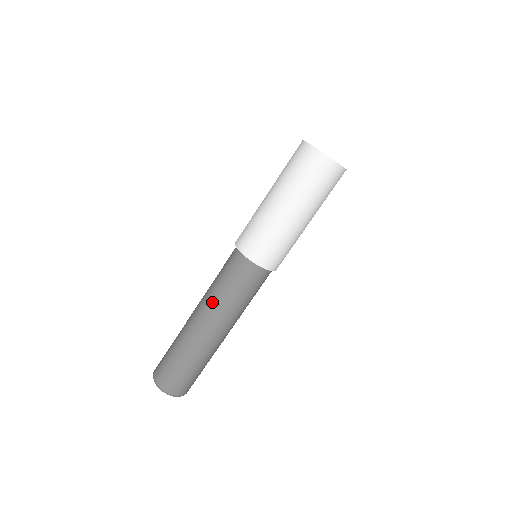
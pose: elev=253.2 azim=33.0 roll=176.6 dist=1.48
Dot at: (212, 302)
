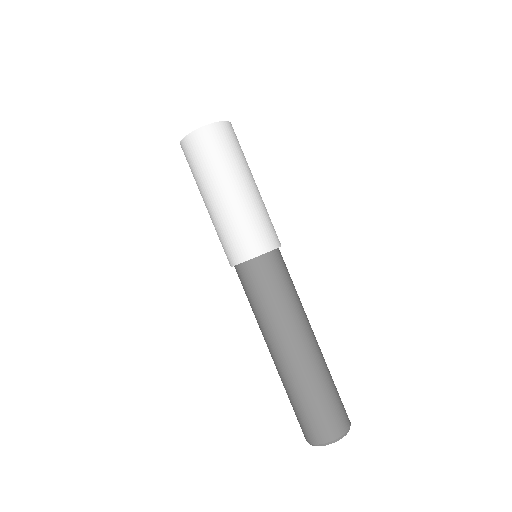
Dot at: (259, 327)
